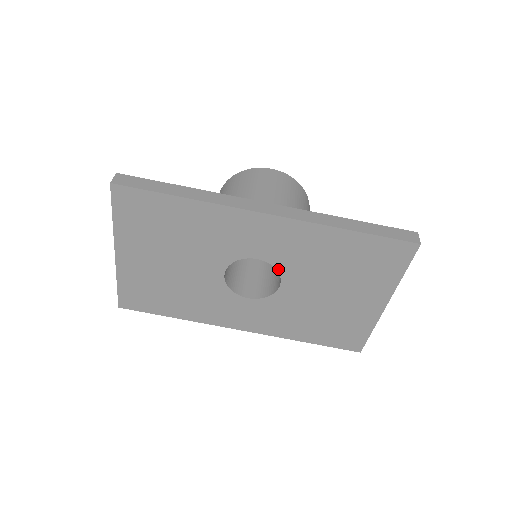
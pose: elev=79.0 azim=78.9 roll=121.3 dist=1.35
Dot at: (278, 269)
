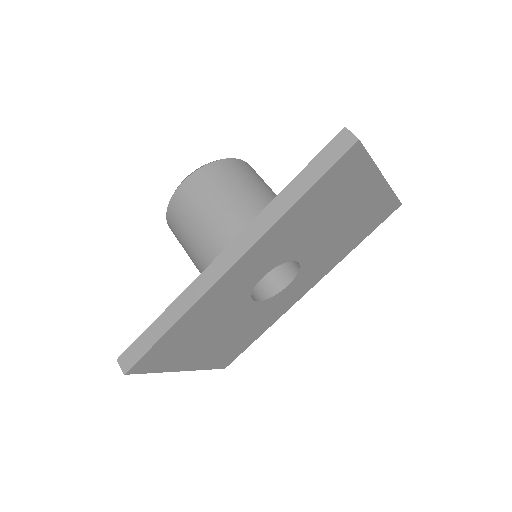
Dot at: (283, 262)
